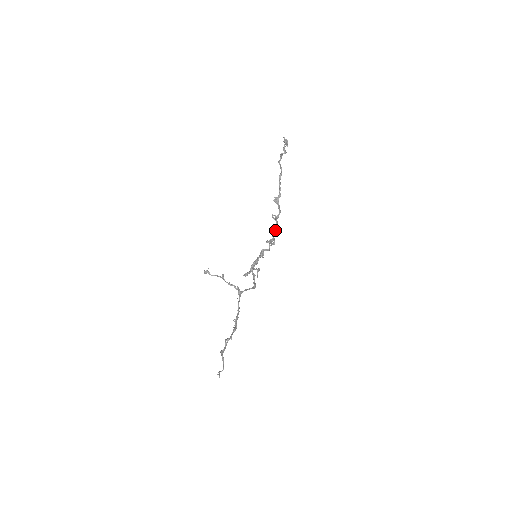
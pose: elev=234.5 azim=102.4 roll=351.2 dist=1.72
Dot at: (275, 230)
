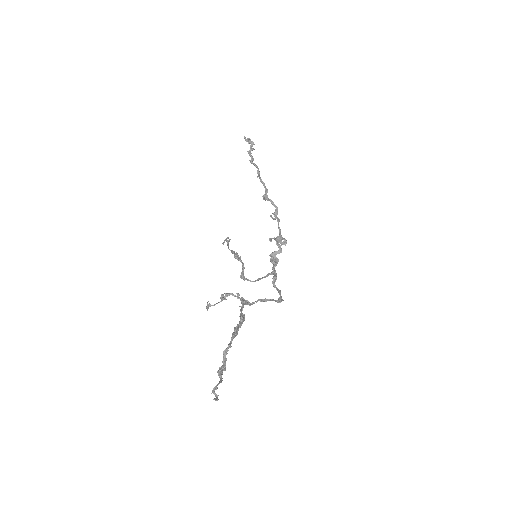
Dot at: (278, 226)
